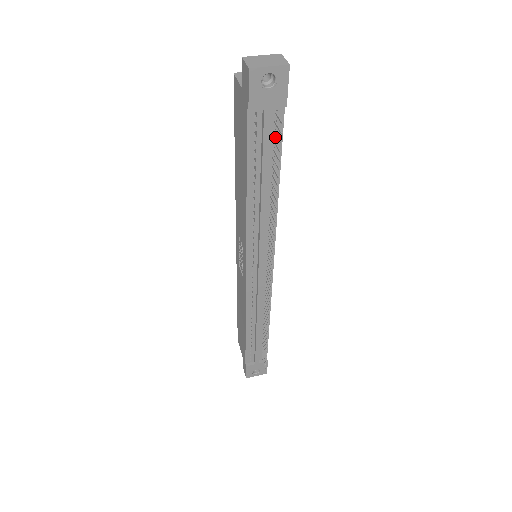
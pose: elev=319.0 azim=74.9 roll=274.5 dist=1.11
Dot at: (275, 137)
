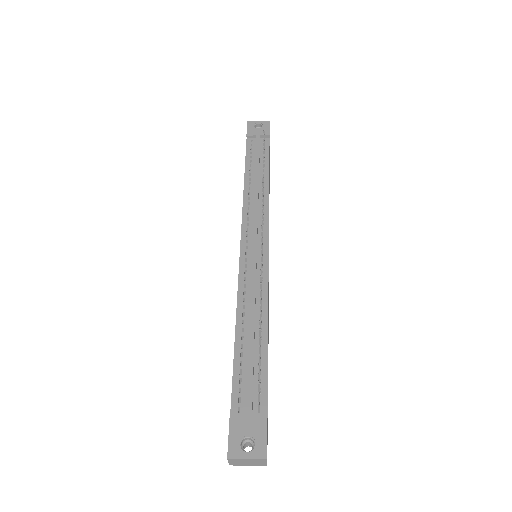
Dot at: (264, 152)
